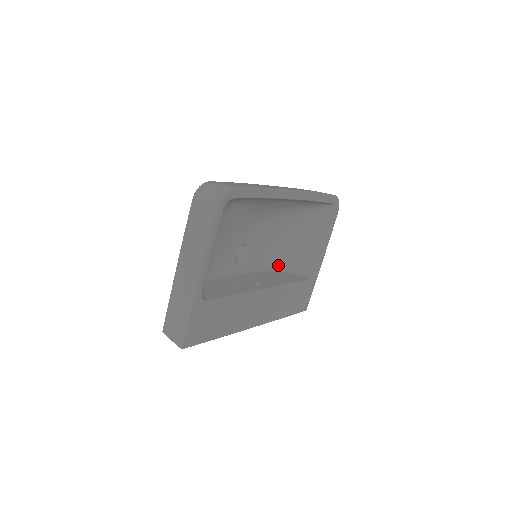
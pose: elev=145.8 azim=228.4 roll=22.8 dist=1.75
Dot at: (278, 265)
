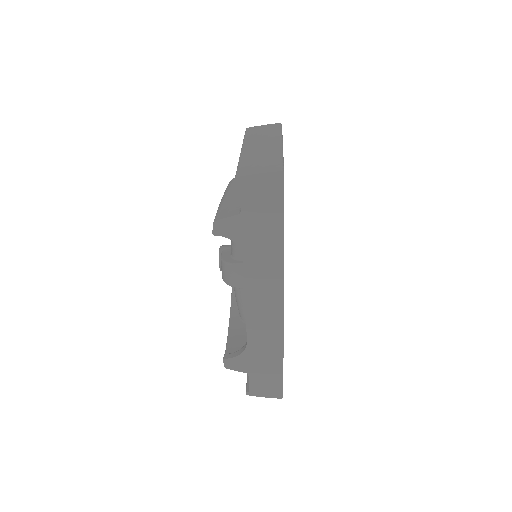
Dot at: occluded
